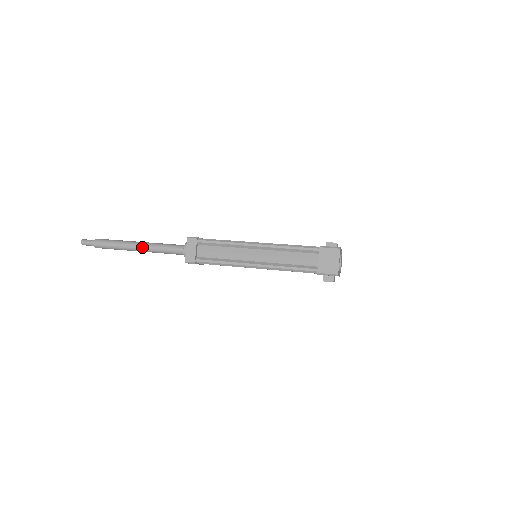
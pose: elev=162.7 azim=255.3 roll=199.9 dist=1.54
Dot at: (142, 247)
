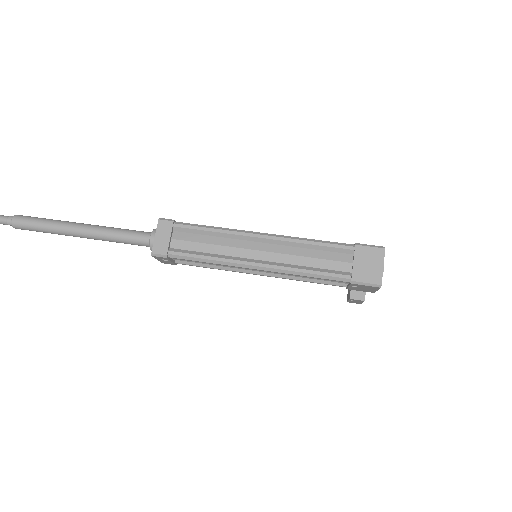
Dot at: (86, 230)
